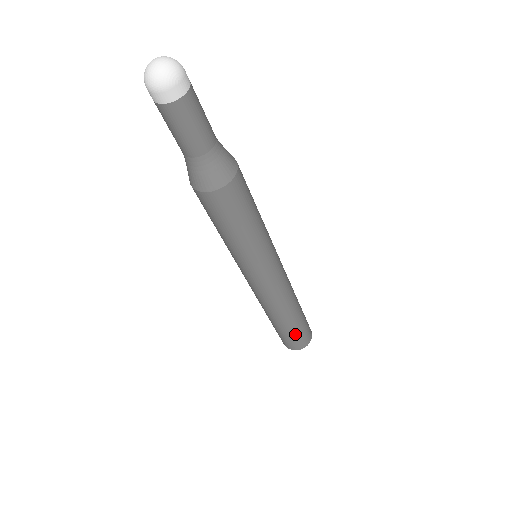
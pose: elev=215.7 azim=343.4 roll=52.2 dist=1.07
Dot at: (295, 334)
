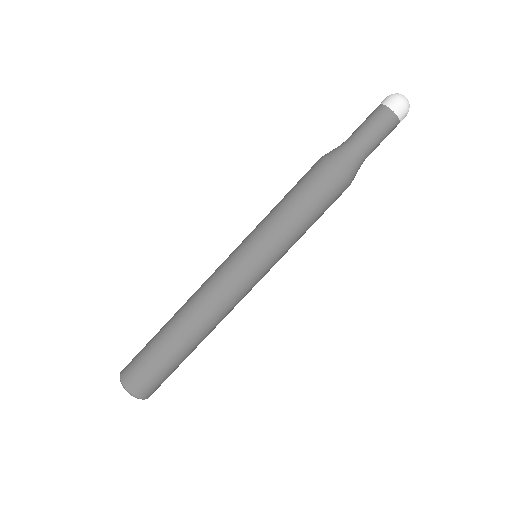
Dot at: (153, 356)
